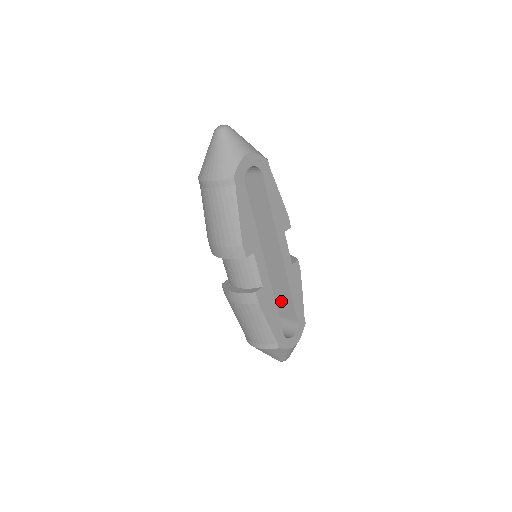
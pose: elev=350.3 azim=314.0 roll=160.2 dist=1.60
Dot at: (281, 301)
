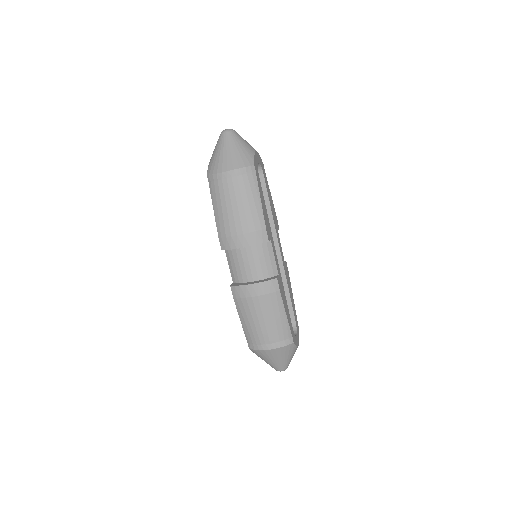
Dot at: occluded
